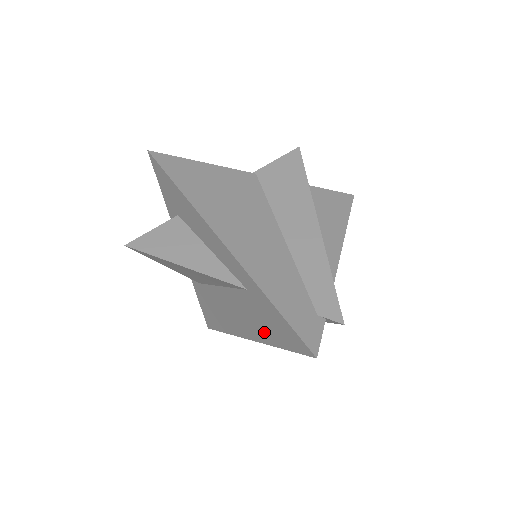
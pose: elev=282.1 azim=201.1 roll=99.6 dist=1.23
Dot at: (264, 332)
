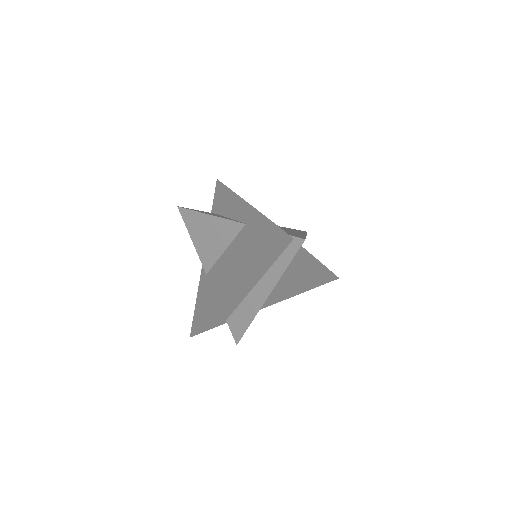
Dot at: (245, 257)
